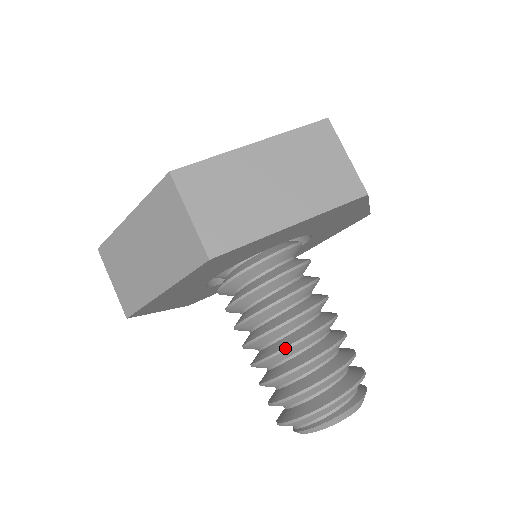
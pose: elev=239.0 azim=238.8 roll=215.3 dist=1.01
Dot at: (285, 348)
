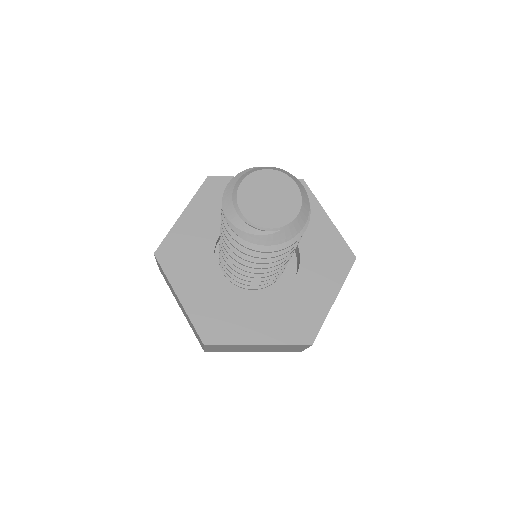
Dot at: occluded
